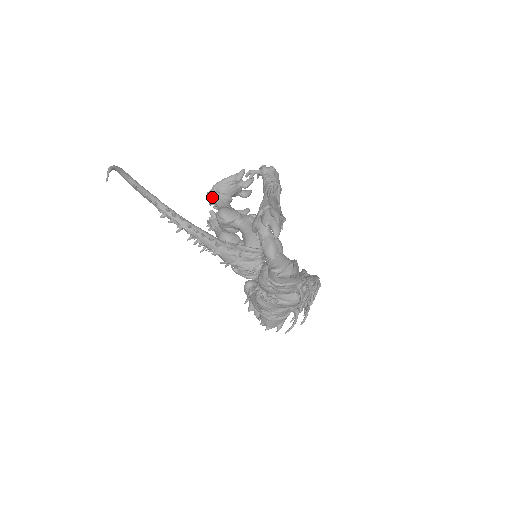
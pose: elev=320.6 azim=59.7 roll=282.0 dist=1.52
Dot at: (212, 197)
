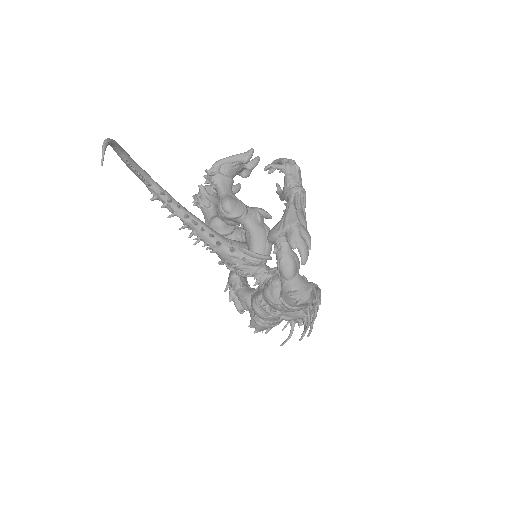
Dot at: (213, 178)
